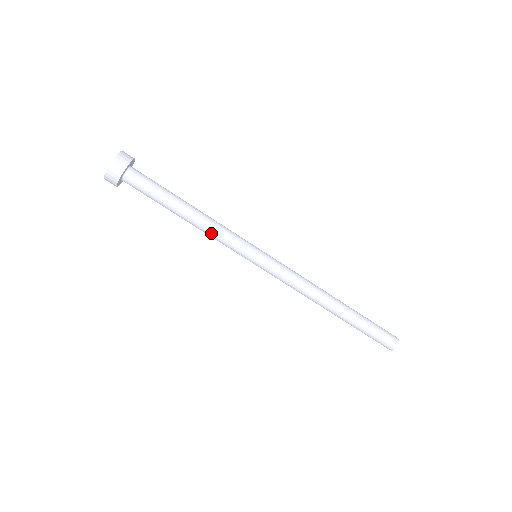
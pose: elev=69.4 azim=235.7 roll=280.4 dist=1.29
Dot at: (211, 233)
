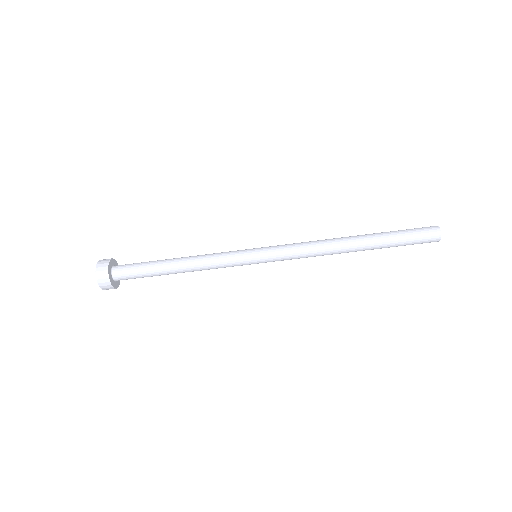
Dot at: (205, 264)
